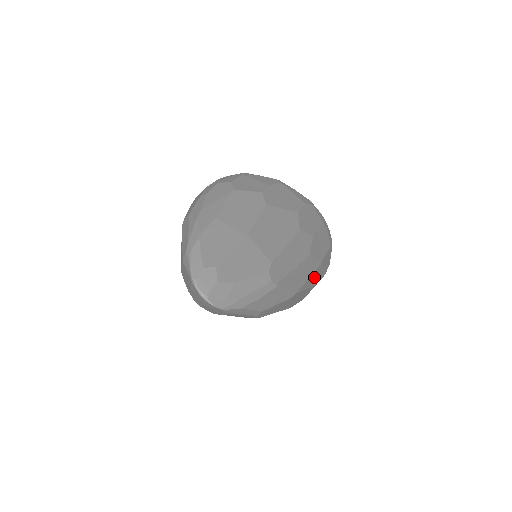
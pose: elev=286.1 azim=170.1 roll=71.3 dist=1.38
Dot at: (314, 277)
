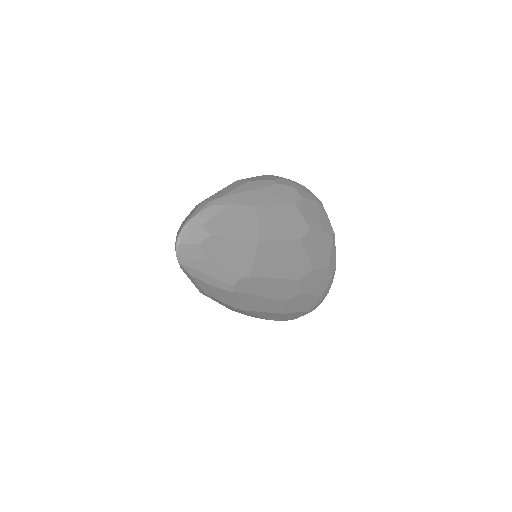
Dot at: (270, 315)
